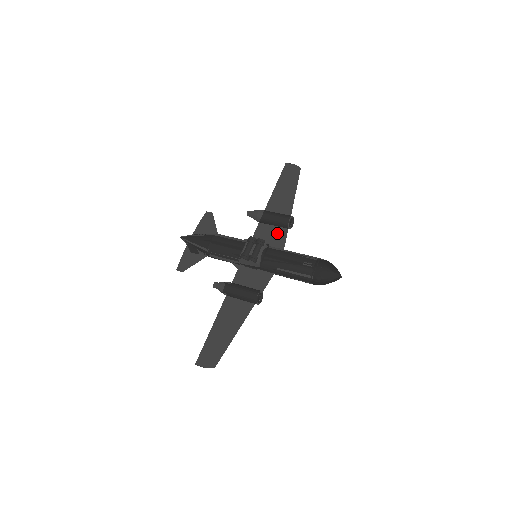
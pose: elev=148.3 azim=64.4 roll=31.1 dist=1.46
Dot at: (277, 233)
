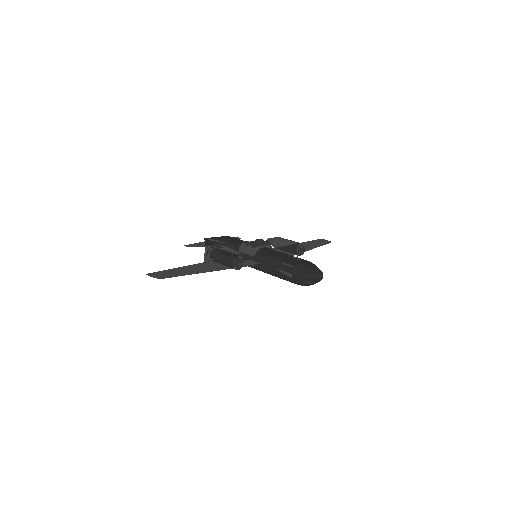
Dot at: occluded
